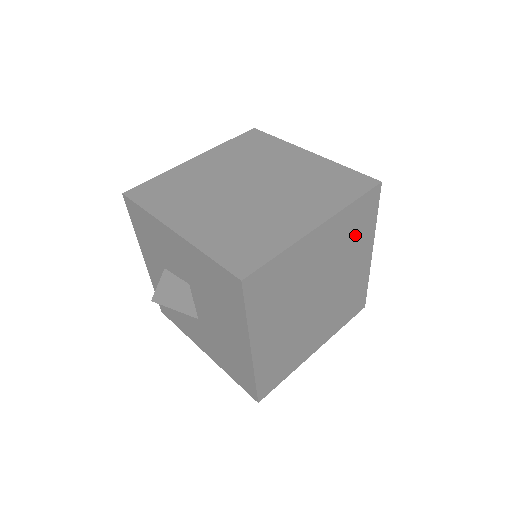
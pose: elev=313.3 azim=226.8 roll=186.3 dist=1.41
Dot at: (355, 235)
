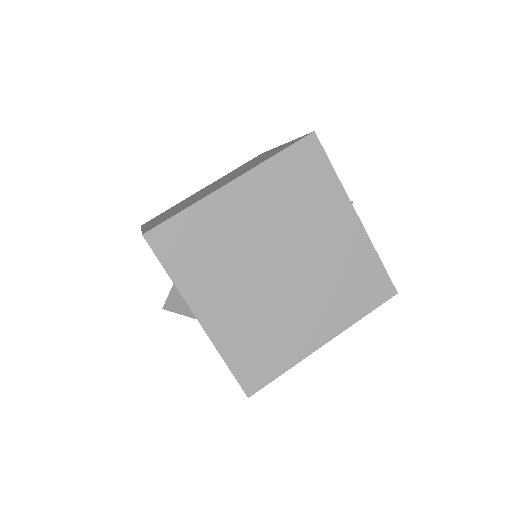
Dot at: (306, 193)
